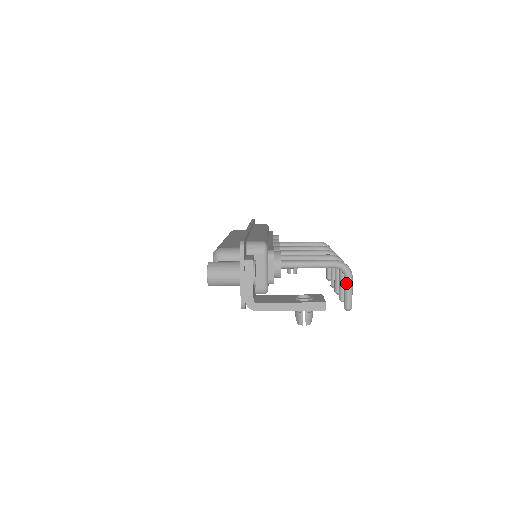
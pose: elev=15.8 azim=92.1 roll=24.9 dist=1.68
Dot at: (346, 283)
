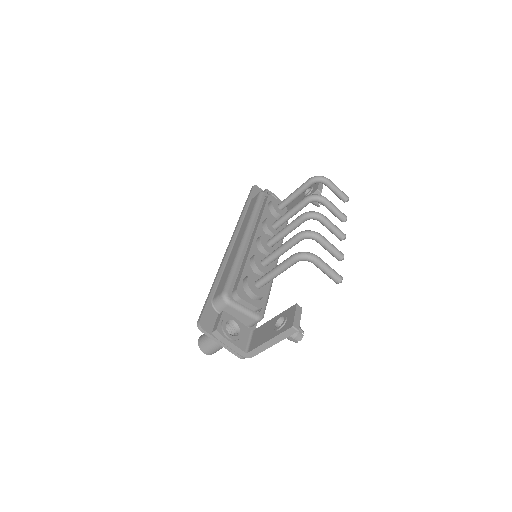
Dot at: (317, 267)
